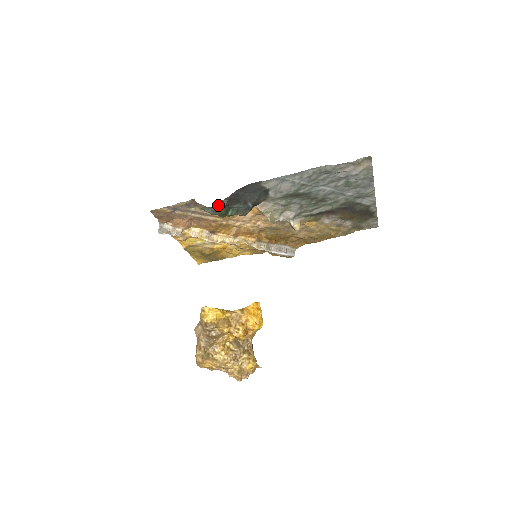
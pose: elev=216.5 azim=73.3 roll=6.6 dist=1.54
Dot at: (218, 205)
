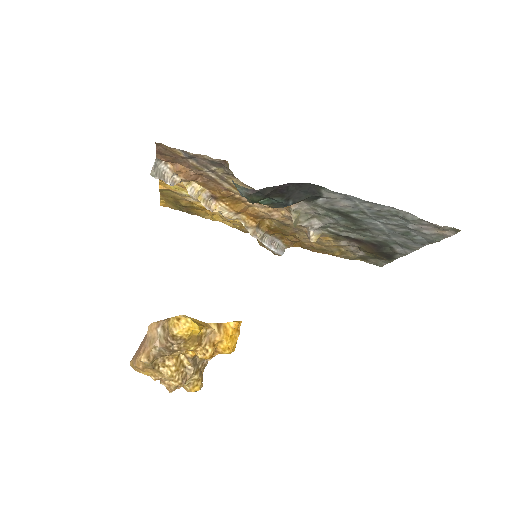
Dot at: (258, 191)
